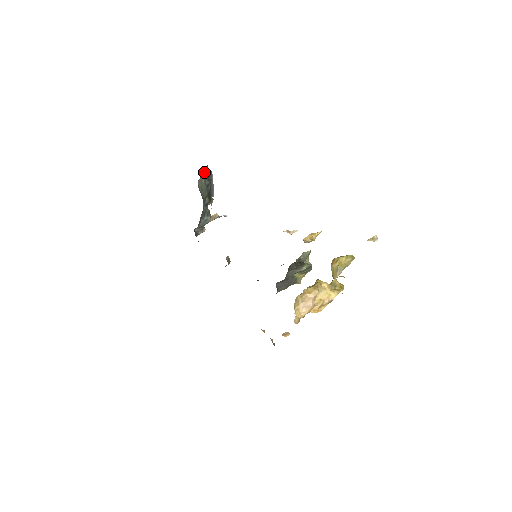
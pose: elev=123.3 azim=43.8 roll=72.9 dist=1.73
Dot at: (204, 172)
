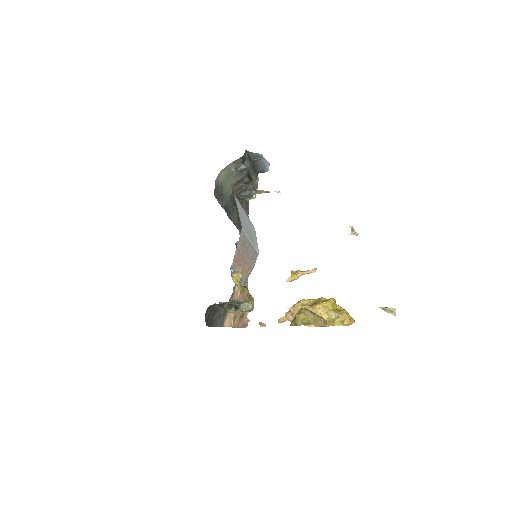
Dot at: (235, 160)
